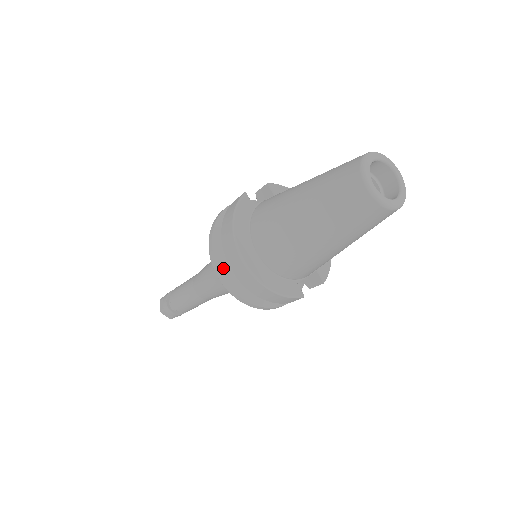
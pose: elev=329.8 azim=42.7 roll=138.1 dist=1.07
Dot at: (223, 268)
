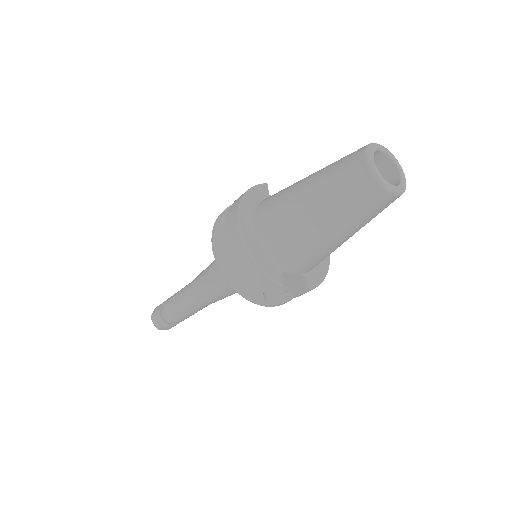
Dot at: (220, 237)
